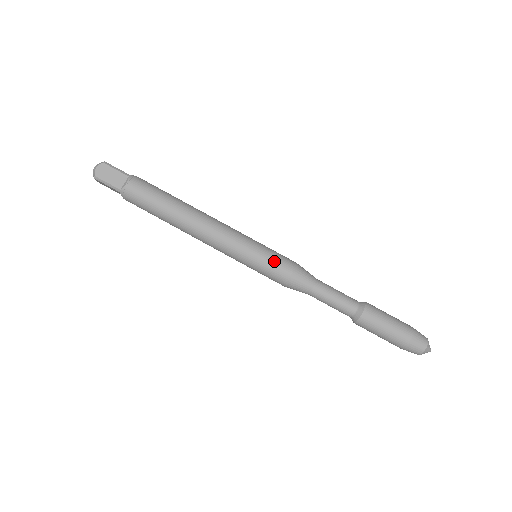
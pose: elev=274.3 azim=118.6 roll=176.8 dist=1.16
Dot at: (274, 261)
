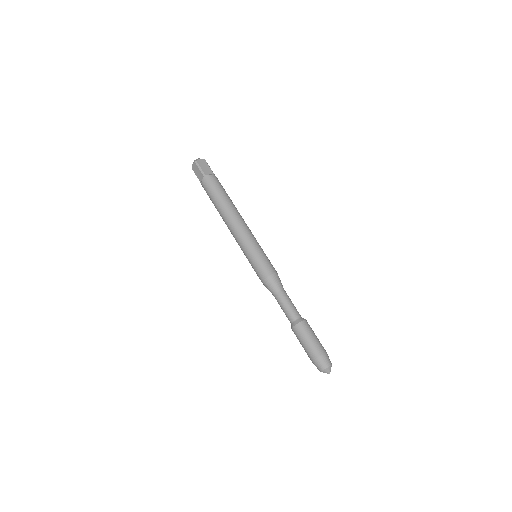
Dot at: (267, 261)
